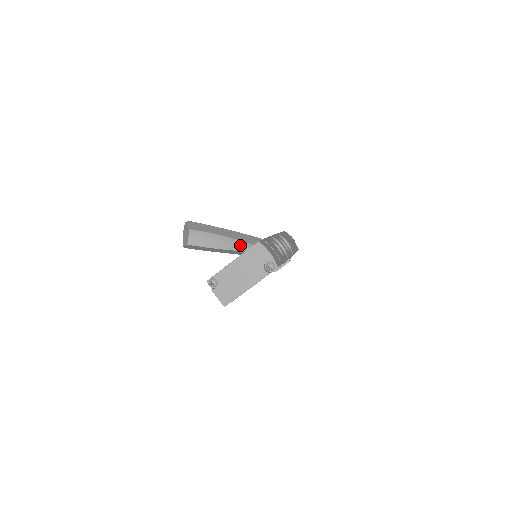
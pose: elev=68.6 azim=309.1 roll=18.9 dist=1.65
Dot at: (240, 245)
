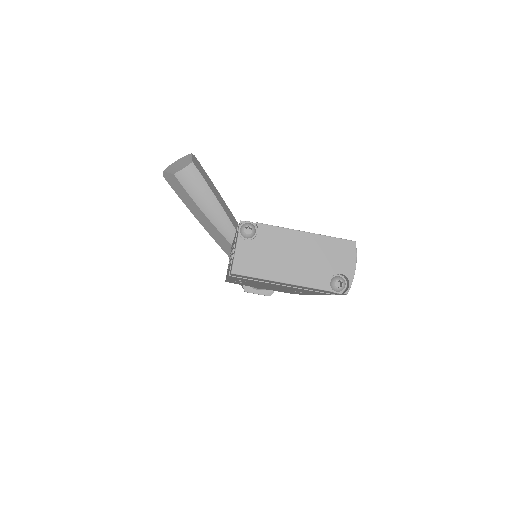
Dot at: (229, 230)
